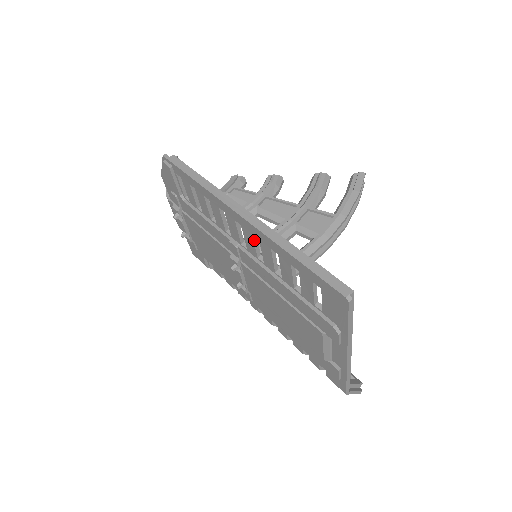
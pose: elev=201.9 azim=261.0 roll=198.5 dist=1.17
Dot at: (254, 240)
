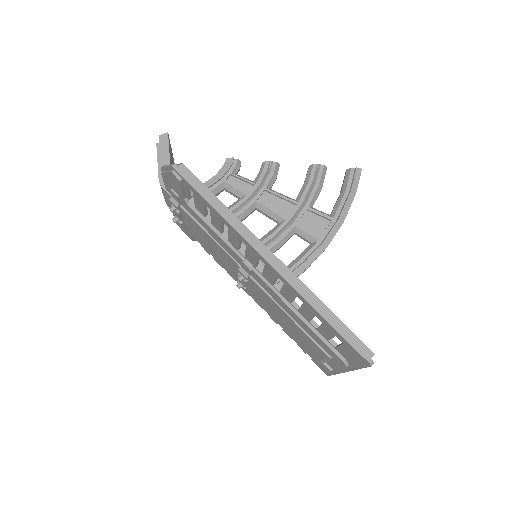
Dot at: (276, 278)
